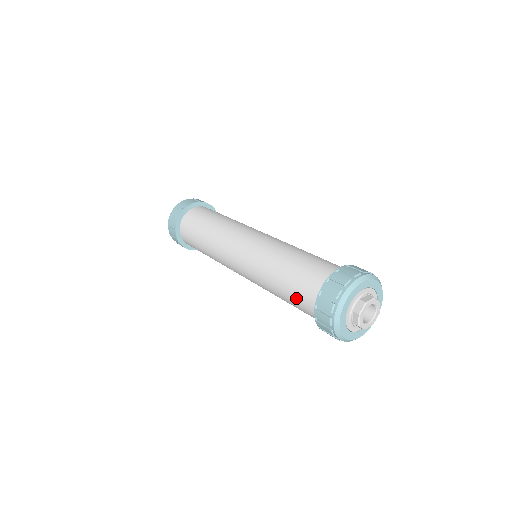
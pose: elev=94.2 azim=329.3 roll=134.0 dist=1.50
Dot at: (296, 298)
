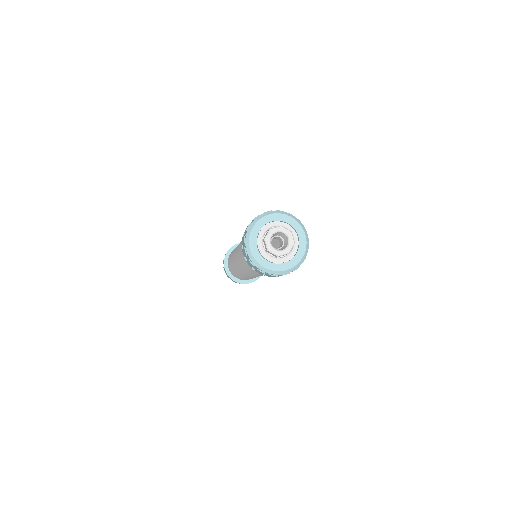
Dot at: occluded
